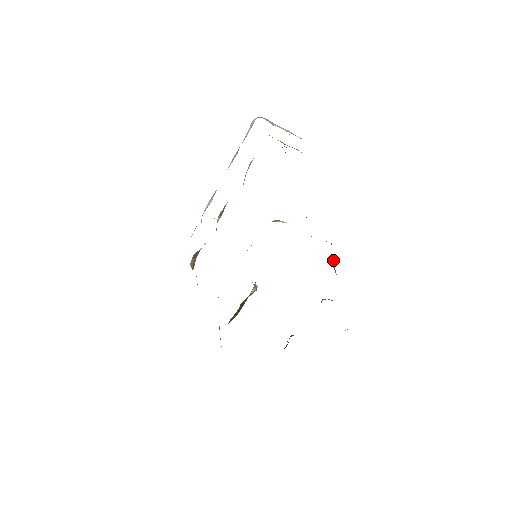
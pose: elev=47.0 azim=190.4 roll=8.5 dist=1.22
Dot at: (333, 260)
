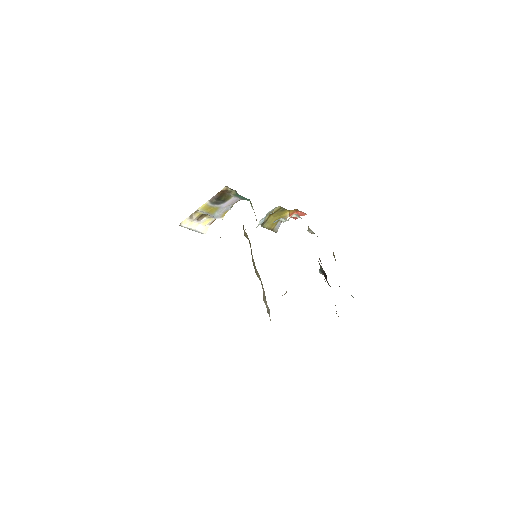
Dot at: (289, 215)
